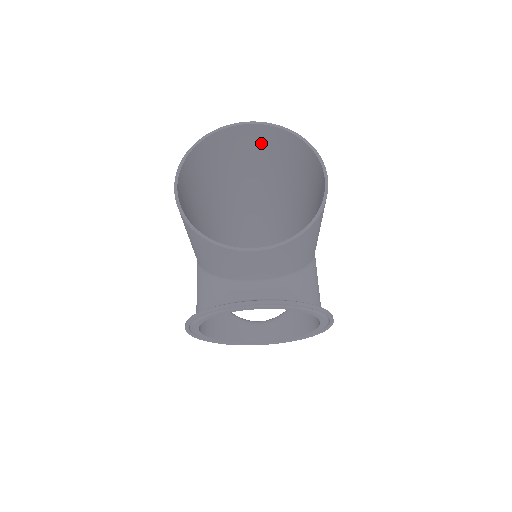
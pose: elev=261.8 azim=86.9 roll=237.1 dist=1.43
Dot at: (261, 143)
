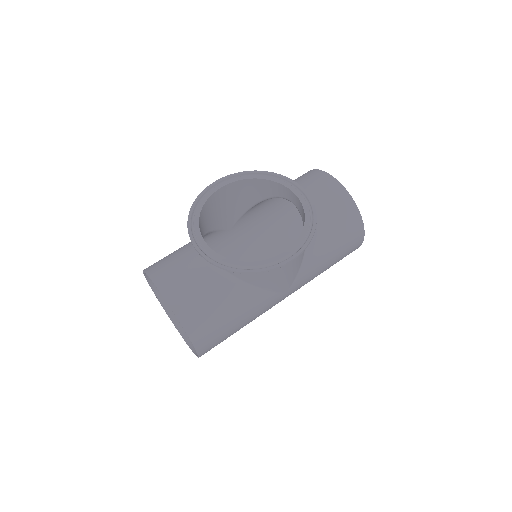
Dot at: occluded
